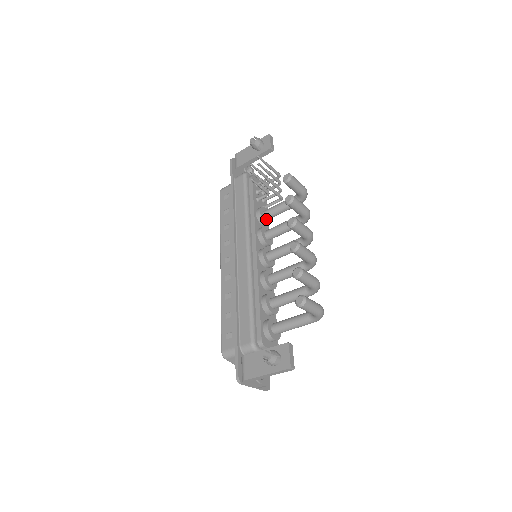
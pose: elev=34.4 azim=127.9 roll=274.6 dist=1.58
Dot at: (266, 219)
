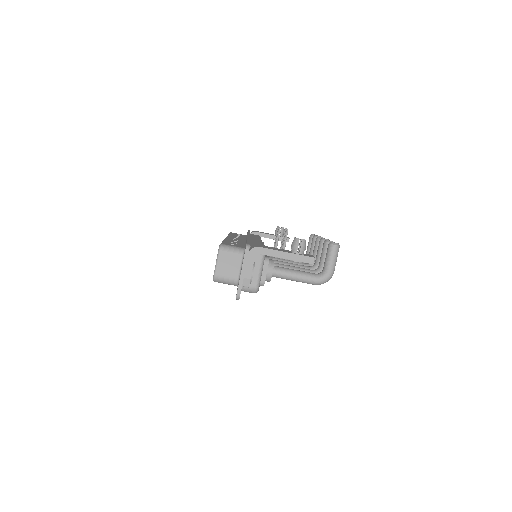
Dot at: occluded
